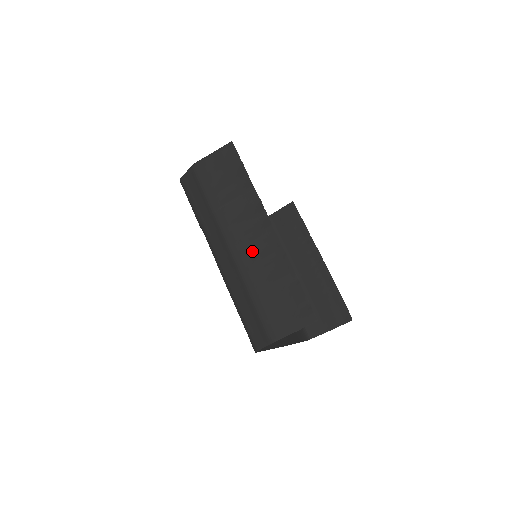
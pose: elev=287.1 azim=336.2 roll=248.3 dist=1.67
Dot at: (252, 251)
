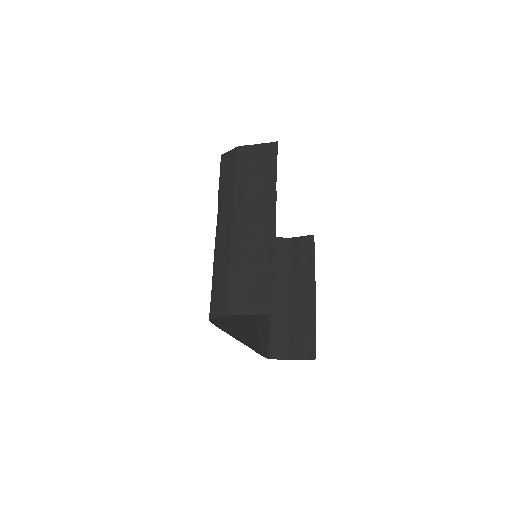
Dot at: (249, 234)
